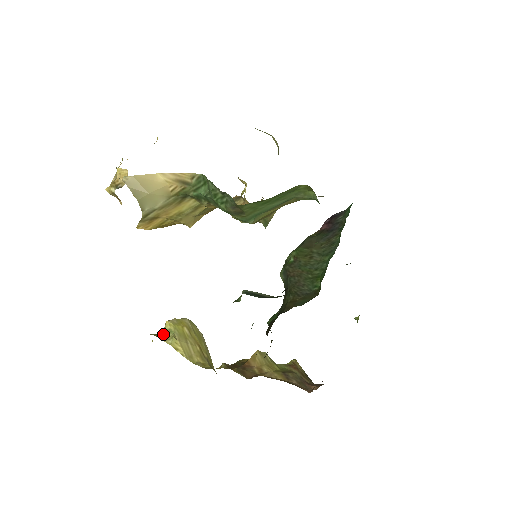
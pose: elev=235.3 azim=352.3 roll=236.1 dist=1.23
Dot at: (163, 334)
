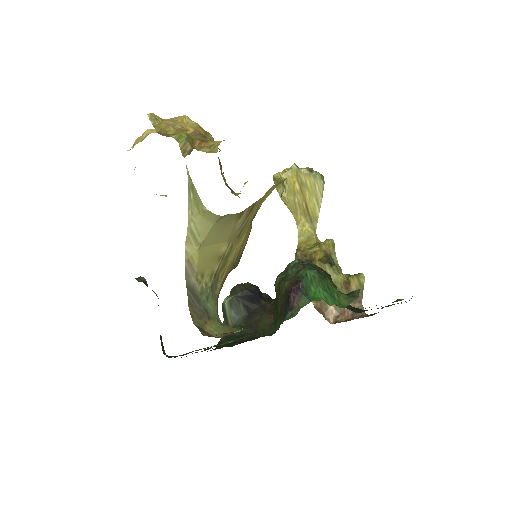
Dot at: occluded
